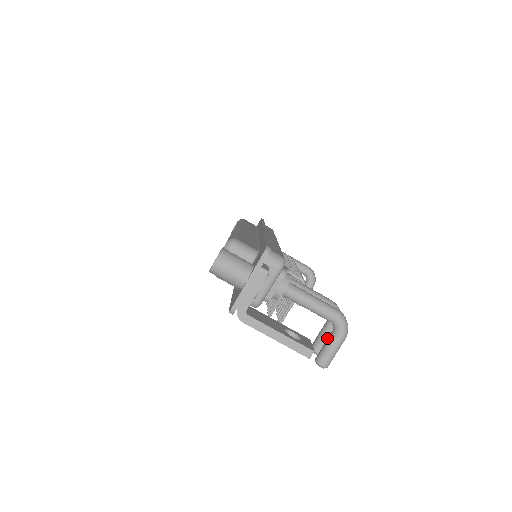
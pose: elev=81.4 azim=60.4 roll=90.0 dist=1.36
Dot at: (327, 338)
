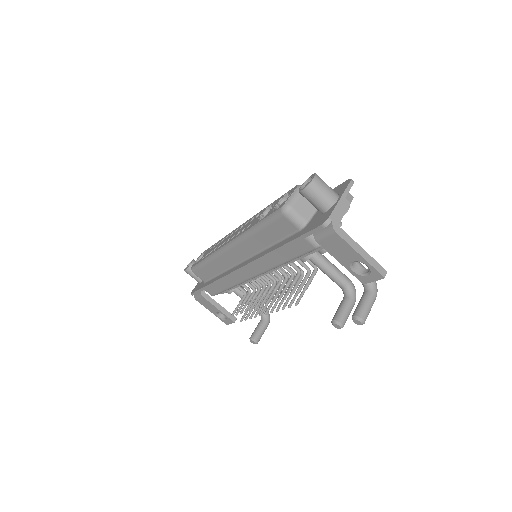
Dot at: (348, 310)
